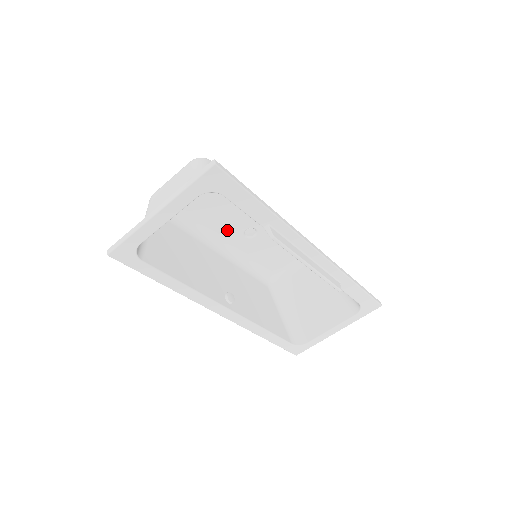
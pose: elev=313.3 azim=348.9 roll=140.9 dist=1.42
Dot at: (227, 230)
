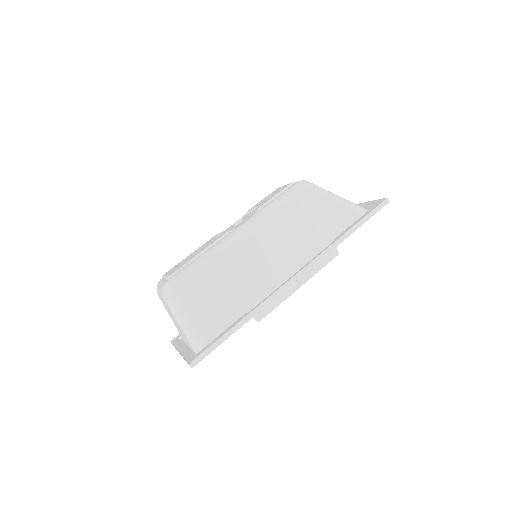
Dot at: occluded
